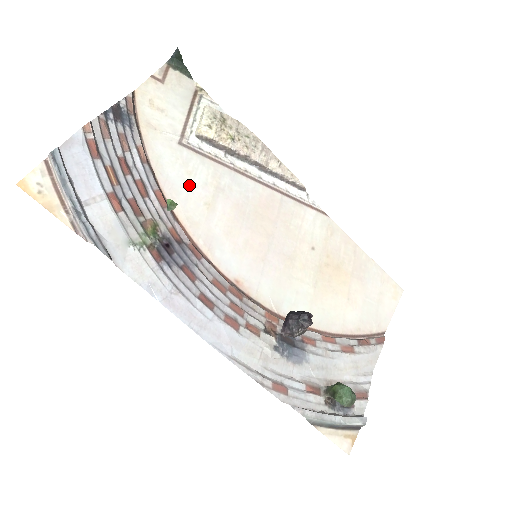
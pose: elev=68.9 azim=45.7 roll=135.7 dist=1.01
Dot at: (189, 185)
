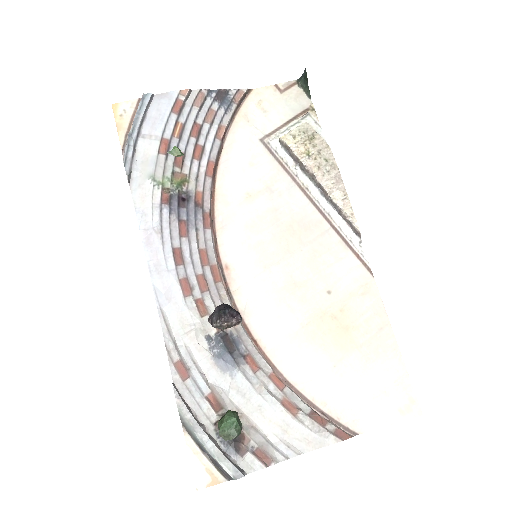
Dot at: (244, 173)
